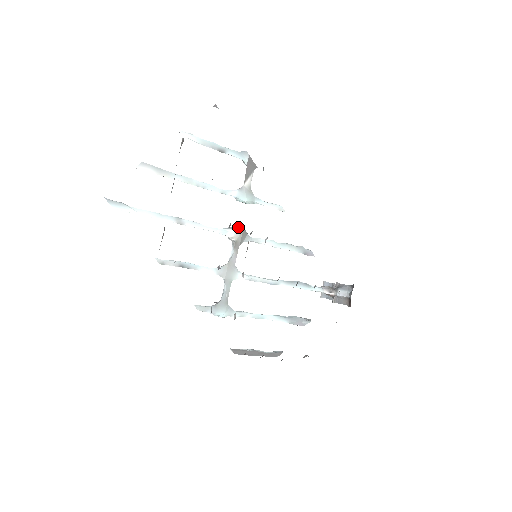
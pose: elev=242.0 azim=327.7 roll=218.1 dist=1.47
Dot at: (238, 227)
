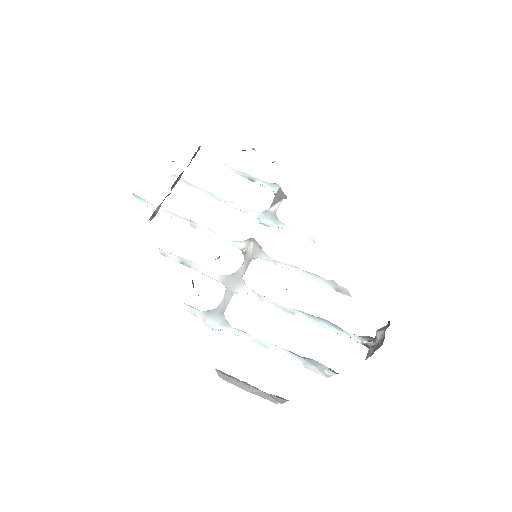
Dot at: (251, 238)
